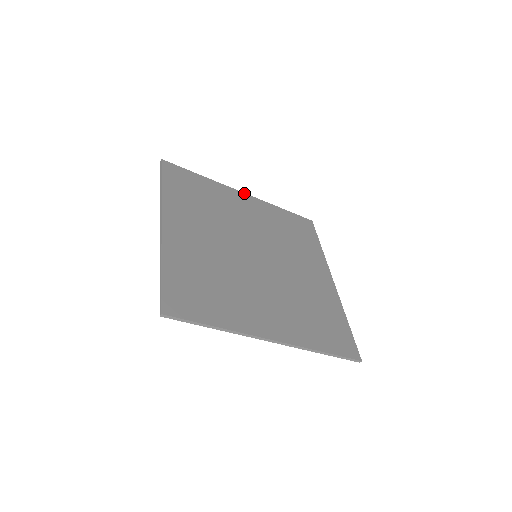
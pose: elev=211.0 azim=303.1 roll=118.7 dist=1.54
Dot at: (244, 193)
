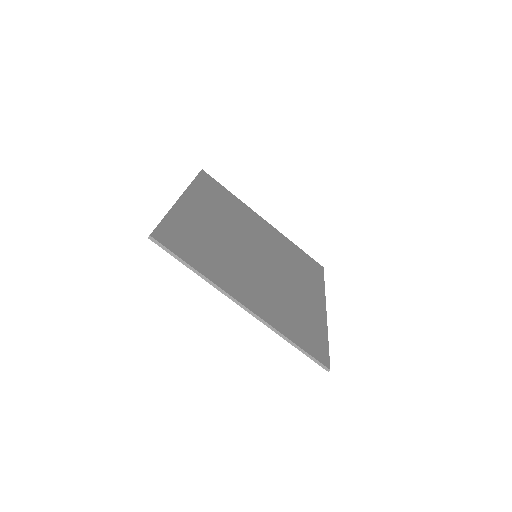
Dot at: (181, 196)
